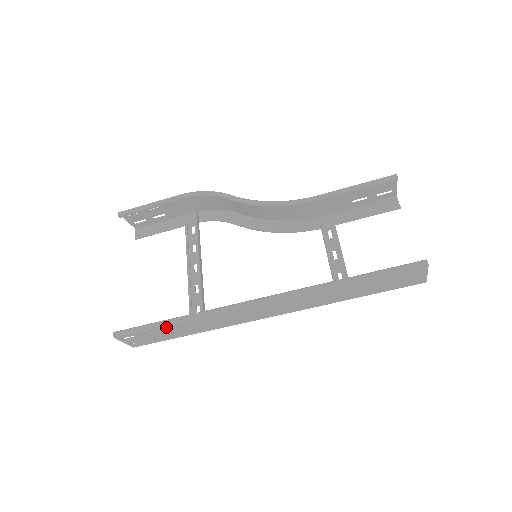
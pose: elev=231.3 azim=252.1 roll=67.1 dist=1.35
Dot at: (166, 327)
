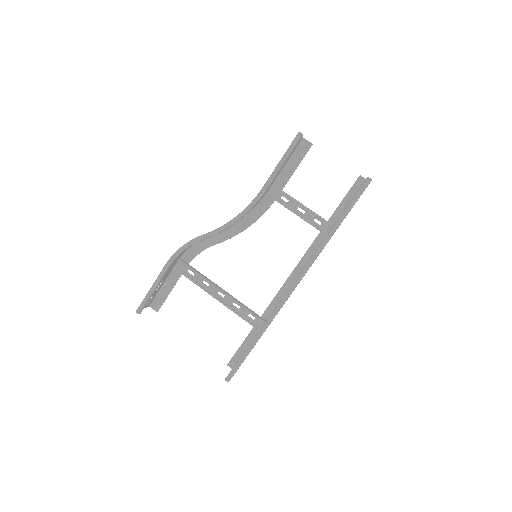
Dot at: occluded
